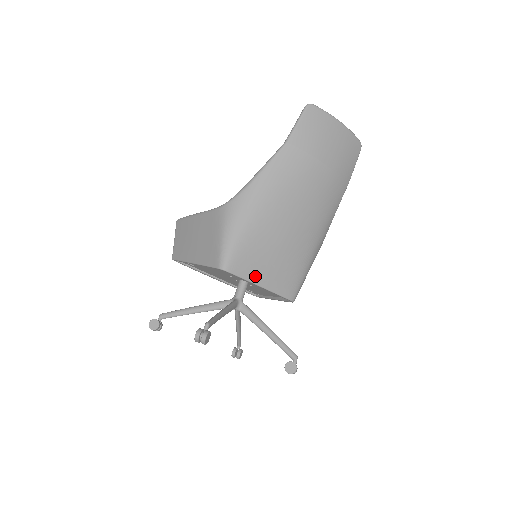
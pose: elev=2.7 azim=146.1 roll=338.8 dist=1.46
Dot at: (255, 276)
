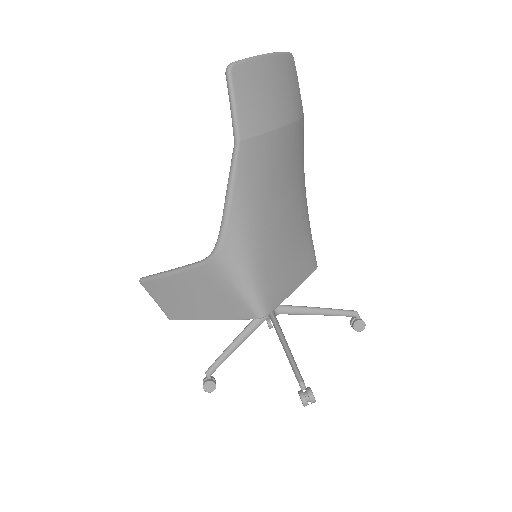
Dot at: (287, 289)
